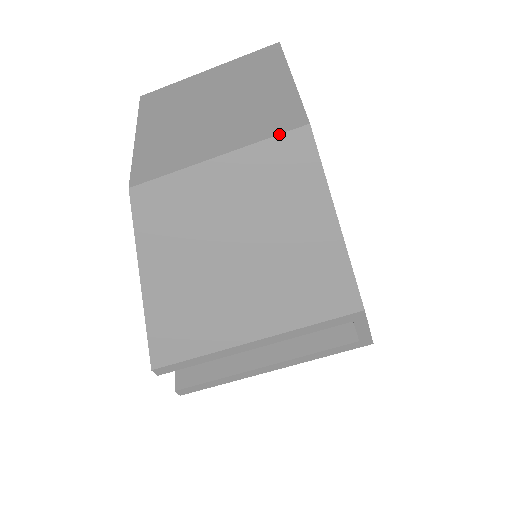
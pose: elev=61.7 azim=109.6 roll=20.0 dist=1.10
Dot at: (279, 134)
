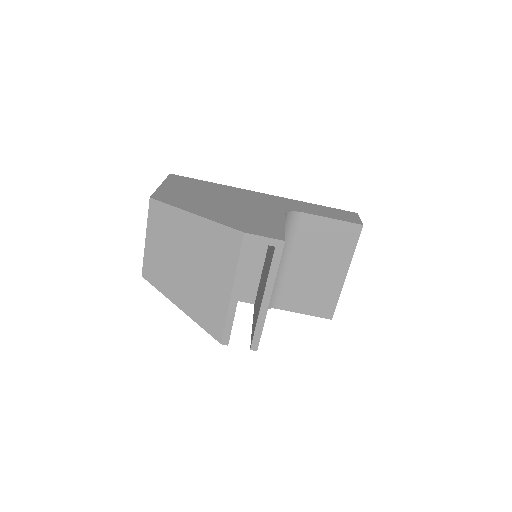
Dot at: (148, 211)
